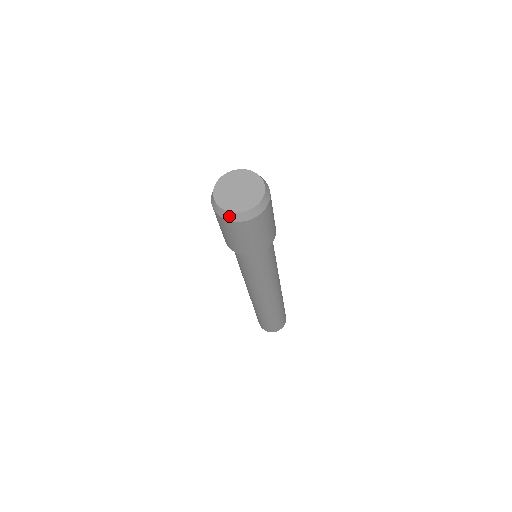
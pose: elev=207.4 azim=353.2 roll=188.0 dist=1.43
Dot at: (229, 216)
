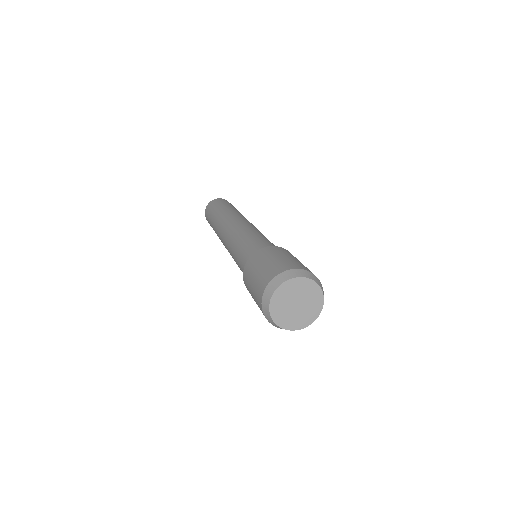
Dot at: occluded
